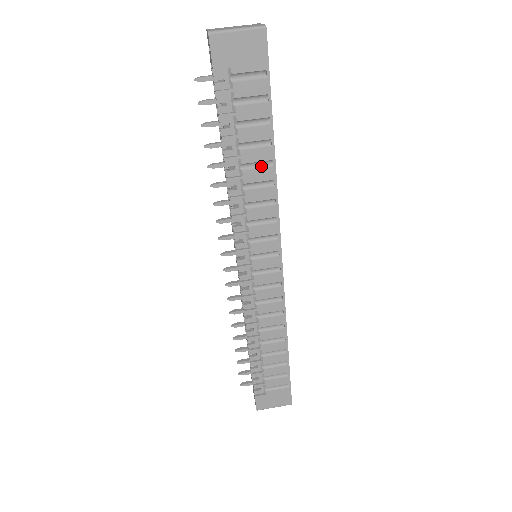
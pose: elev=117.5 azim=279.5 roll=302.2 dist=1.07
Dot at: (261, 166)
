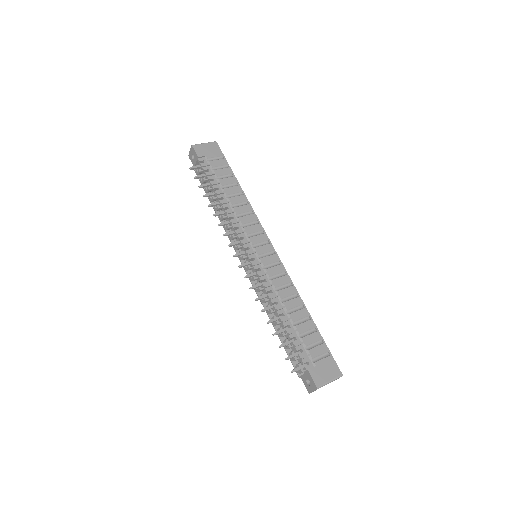
Dot at: (237, 196)
